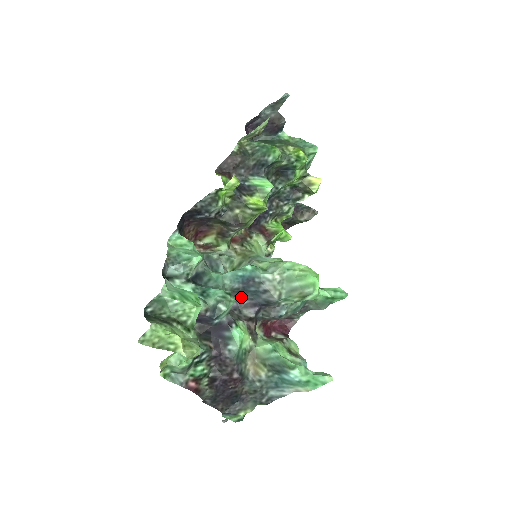
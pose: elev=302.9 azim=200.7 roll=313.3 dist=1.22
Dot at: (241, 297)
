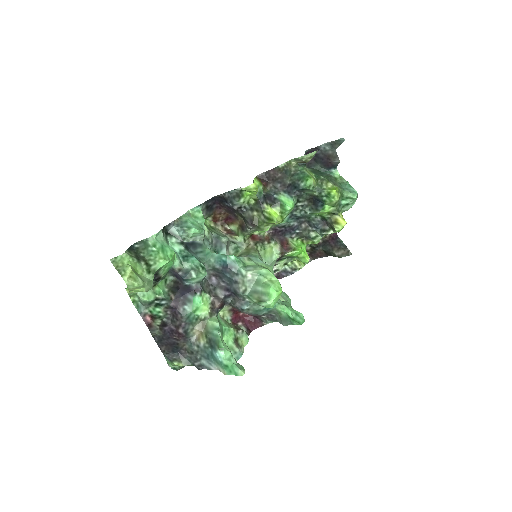
Dot at: (221, 278)
